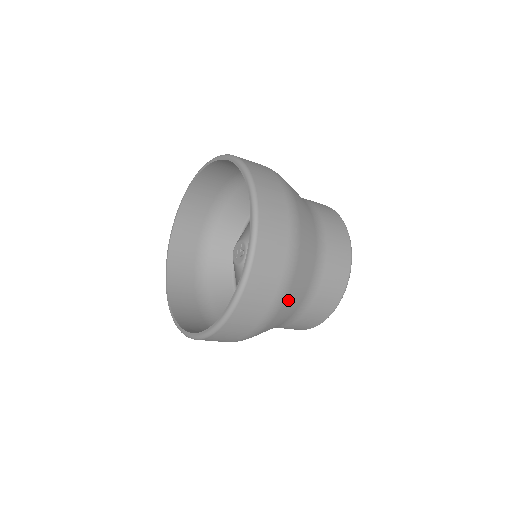
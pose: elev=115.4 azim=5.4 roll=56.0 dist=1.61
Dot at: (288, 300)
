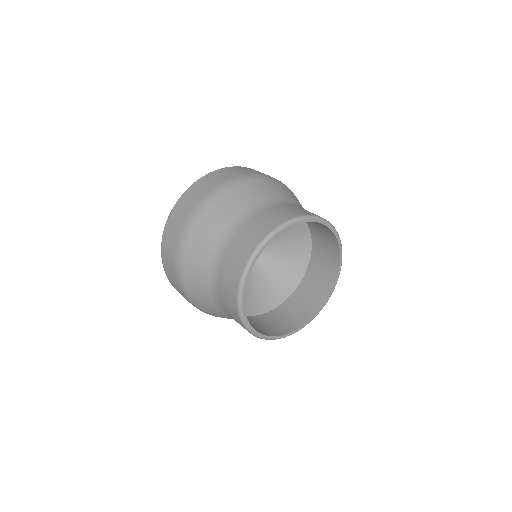
Dot at: (204, 221)
